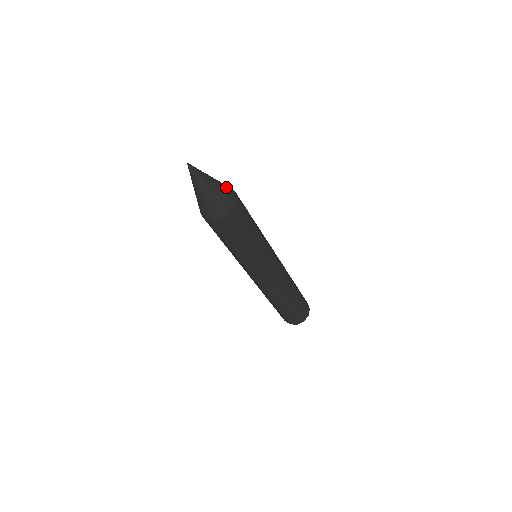
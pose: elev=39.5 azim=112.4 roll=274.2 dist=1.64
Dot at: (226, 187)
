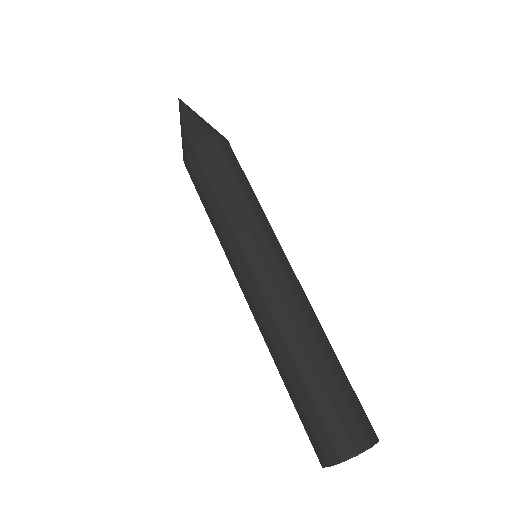
Dot at: occluded
